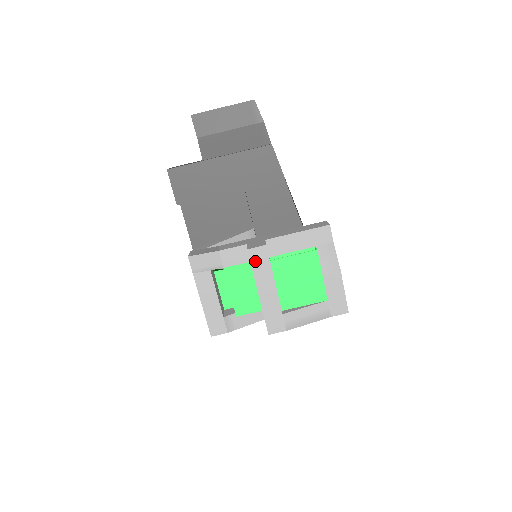
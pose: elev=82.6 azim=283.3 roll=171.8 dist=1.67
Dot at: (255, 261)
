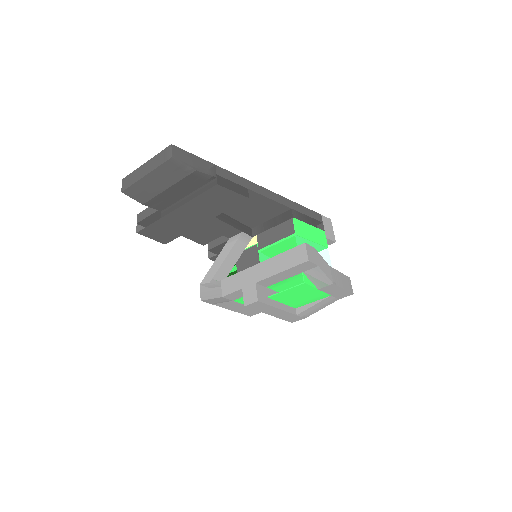
Dot at: (255, 308)
